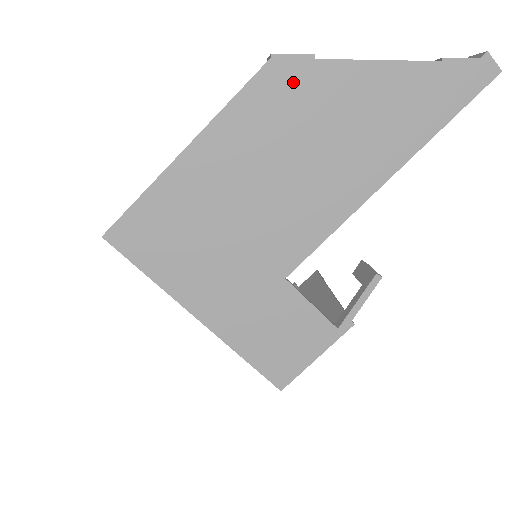
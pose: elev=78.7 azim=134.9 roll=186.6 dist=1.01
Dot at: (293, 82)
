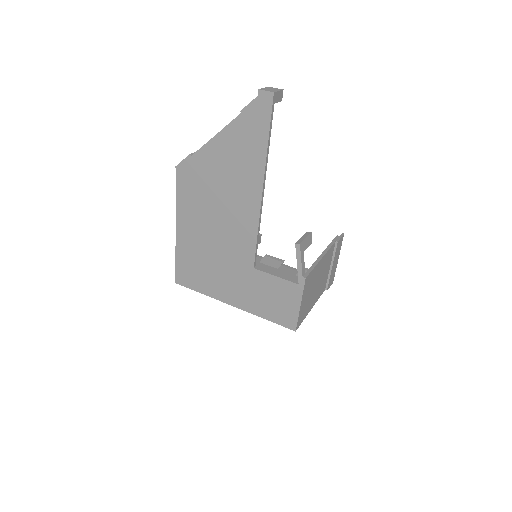
Dot at: (191, 173)
